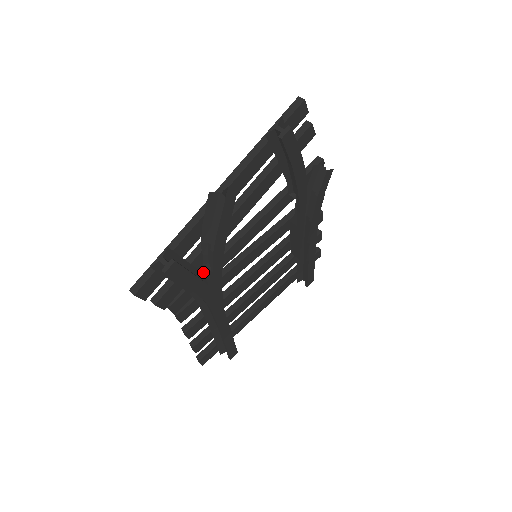
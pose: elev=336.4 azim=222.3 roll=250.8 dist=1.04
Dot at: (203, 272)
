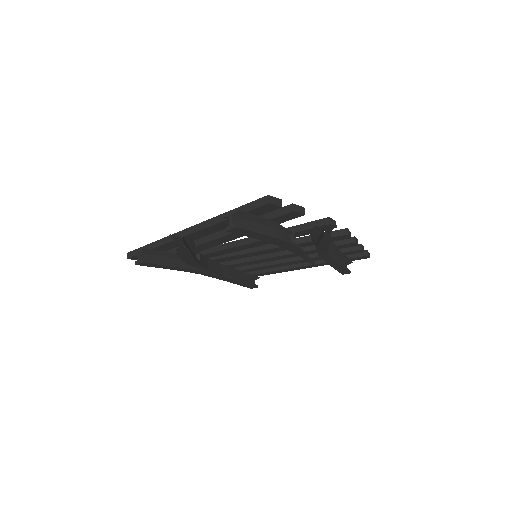
Dot at: occluded
